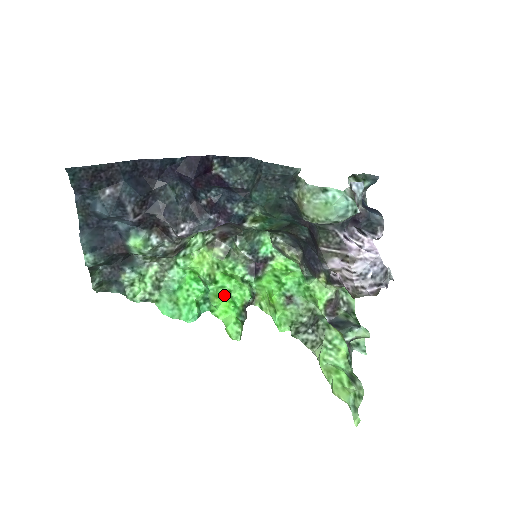
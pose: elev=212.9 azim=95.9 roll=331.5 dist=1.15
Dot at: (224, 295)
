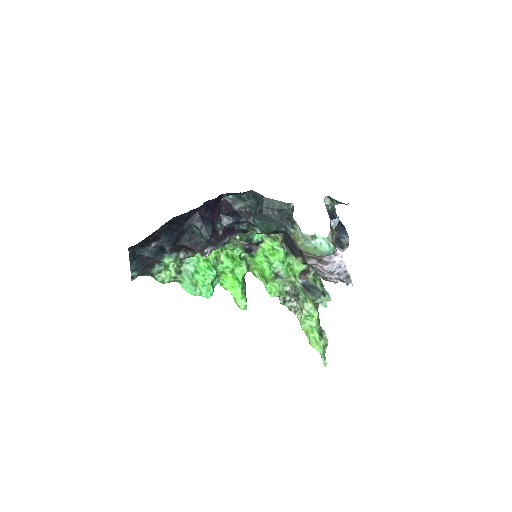
Dot at: (230, 274)
